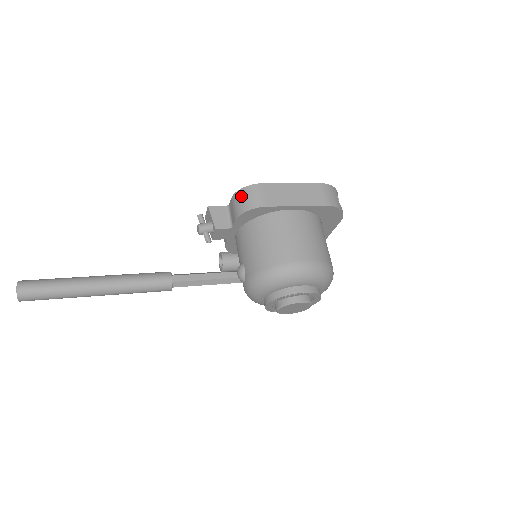
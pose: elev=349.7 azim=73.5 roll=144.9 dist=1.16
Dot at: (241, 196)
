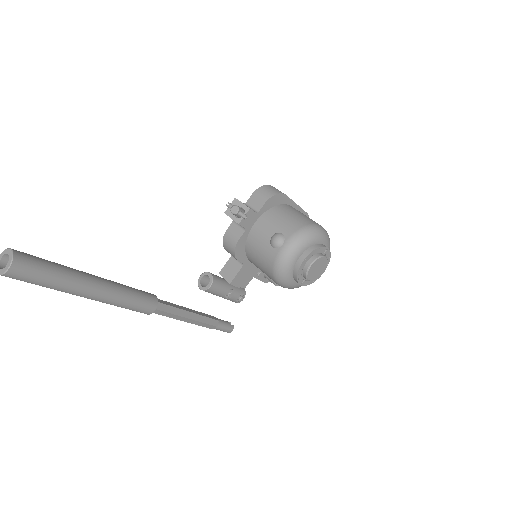
Dot at: (265, 189)
